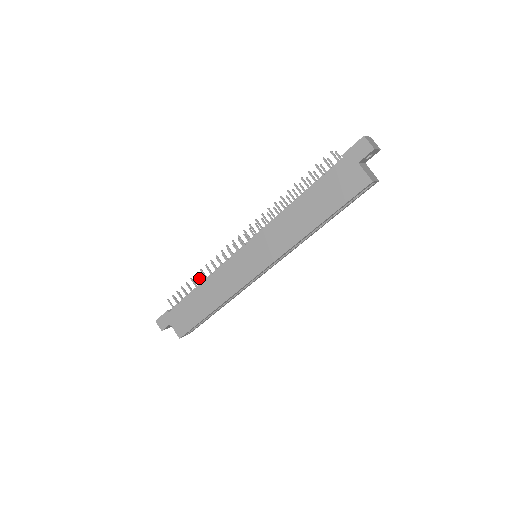
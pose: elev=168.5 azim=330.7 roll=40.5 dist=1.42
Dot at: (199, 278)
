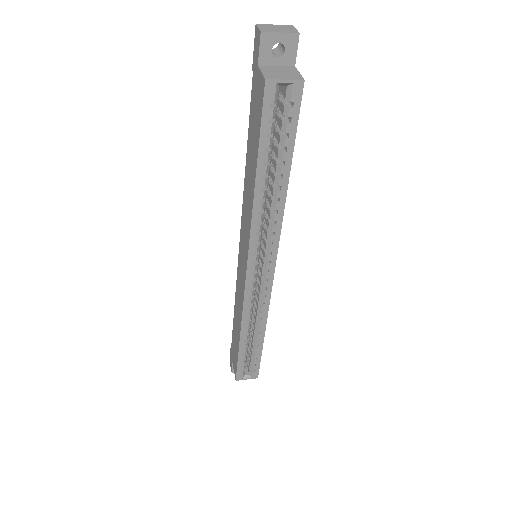
Dot at: occluded
